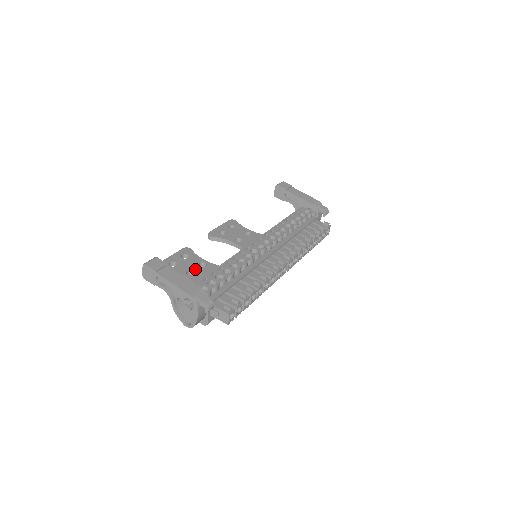
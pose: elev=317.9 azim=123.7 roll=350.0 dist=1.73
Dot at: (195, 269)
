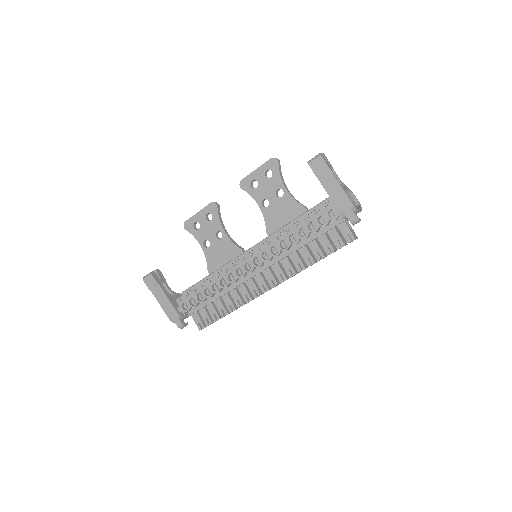
Dot at: (211, 240)
